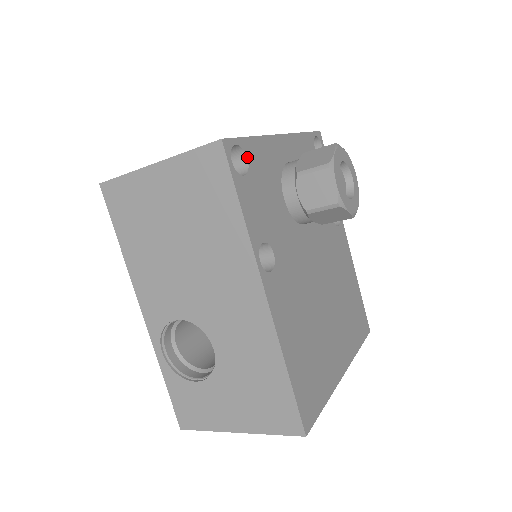
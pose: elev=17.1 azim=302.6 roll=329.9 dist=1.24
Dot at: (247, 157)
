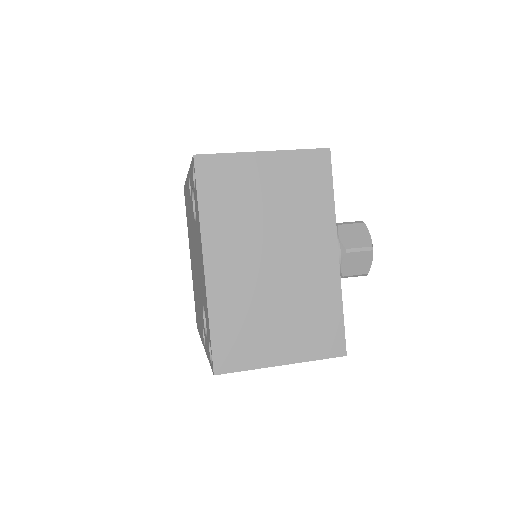
Dot at: occluded
